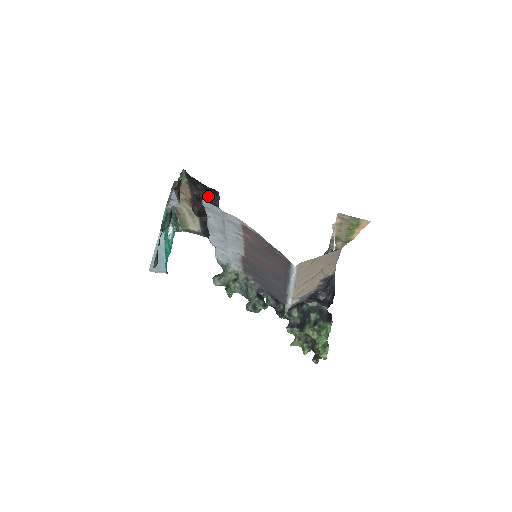
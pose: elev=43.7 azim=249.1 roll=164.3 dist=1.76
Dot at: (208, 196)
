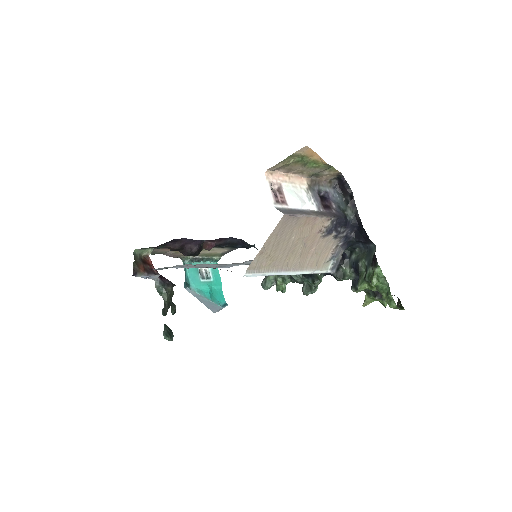
Dot at: (176, 244)
